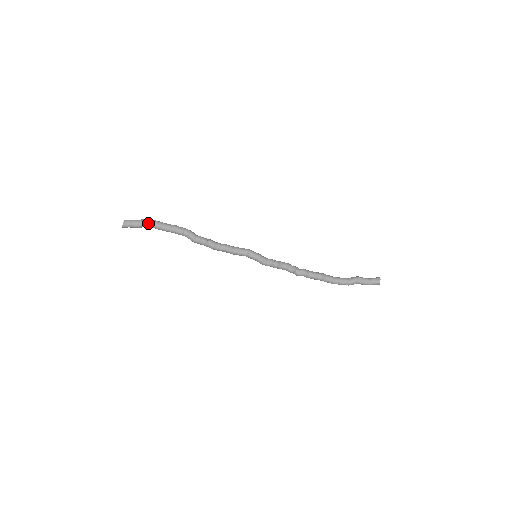
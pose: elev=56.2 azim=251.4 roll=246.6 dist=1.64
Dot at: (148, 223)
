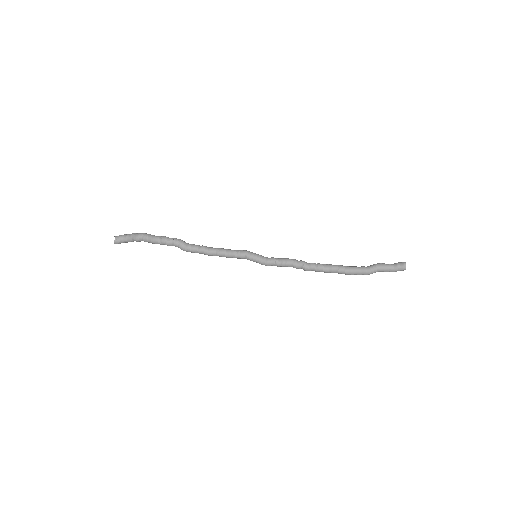
Dot at: (137, 238)
